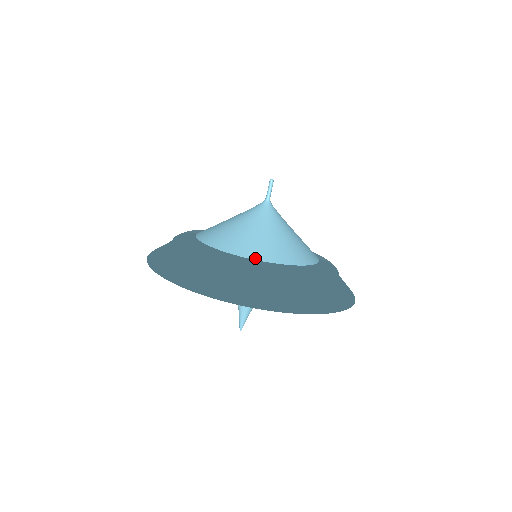
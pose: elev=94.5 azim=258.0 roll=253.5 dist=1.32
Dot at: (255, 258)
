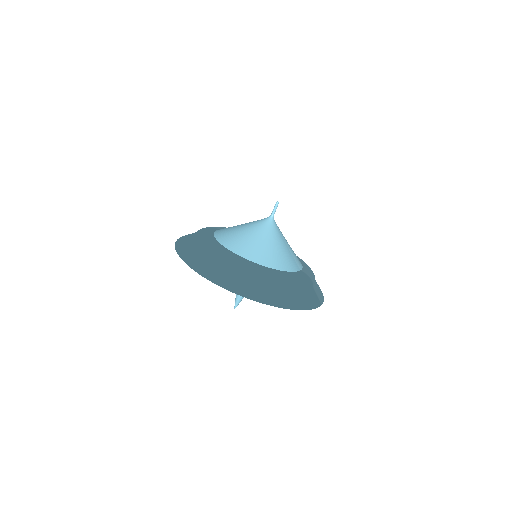
Dot at: (240, 255)
